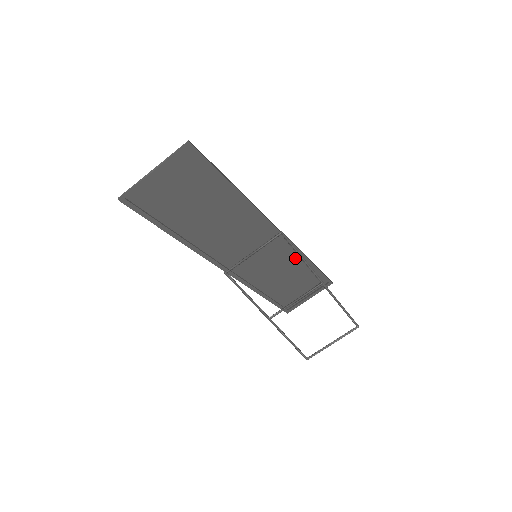
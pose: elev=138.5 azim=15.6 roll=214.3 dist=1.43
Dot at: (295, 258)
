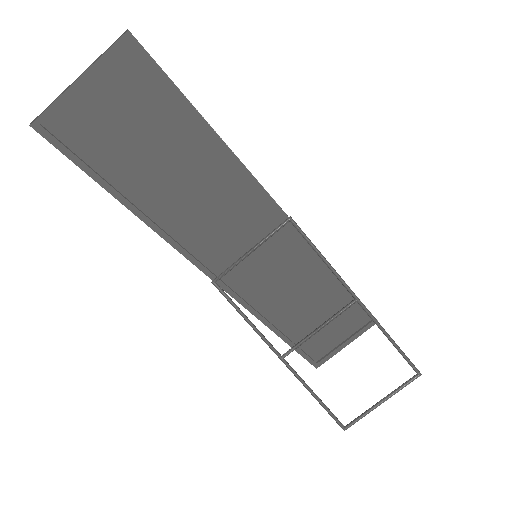
Dot at: (316, 269)
